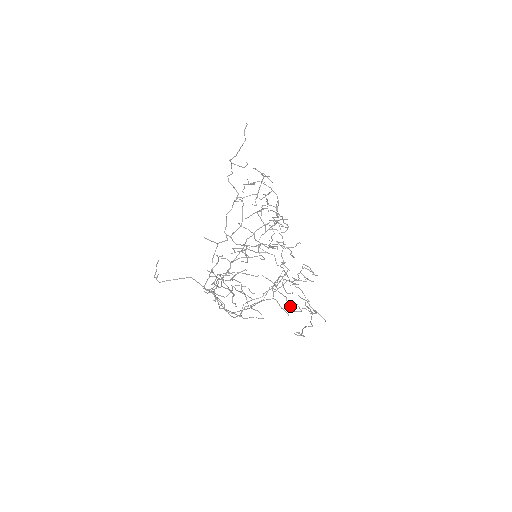
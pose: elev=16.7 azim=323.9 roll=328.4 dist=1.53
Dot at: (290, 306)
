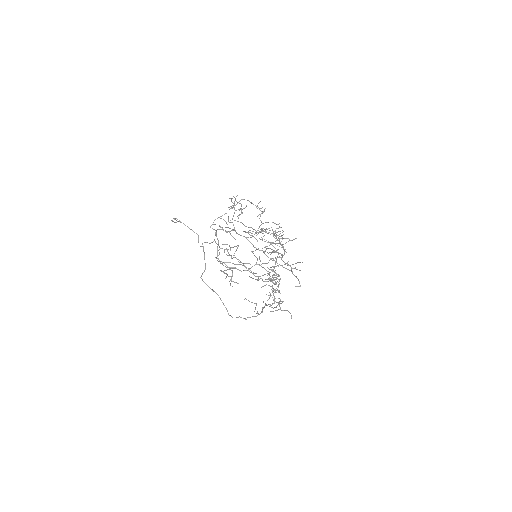
Dot at: occluded
